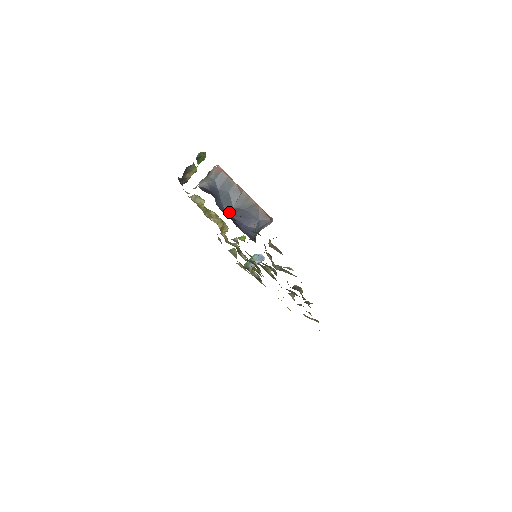
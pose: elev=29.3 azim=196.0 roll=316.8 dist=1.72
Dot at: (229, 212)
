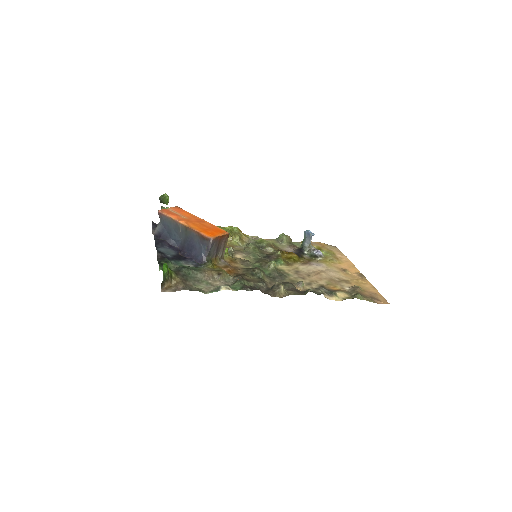
Dot at: (180, 246)
